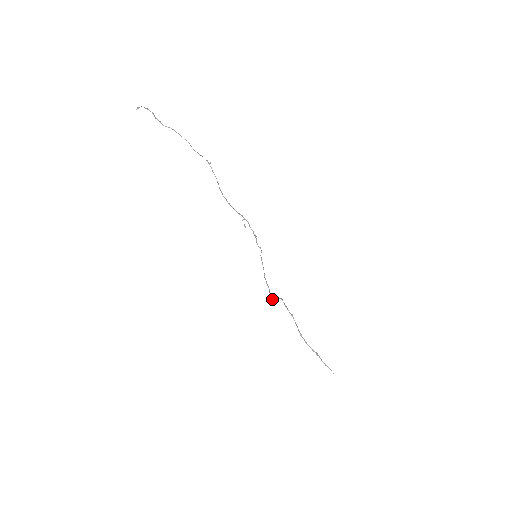
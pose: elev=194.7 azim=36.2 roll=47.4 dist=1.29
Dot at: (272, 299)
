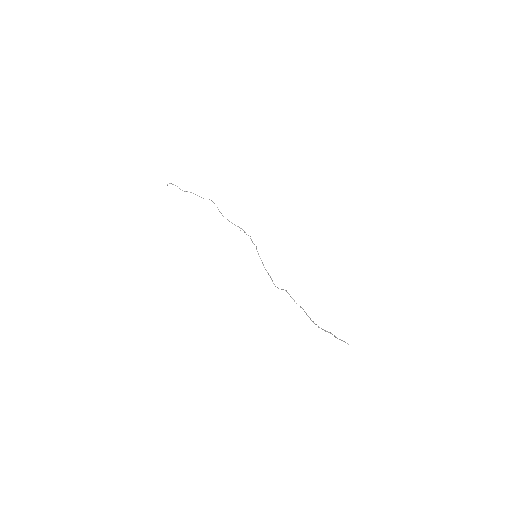
Dot at: (275, 286)
